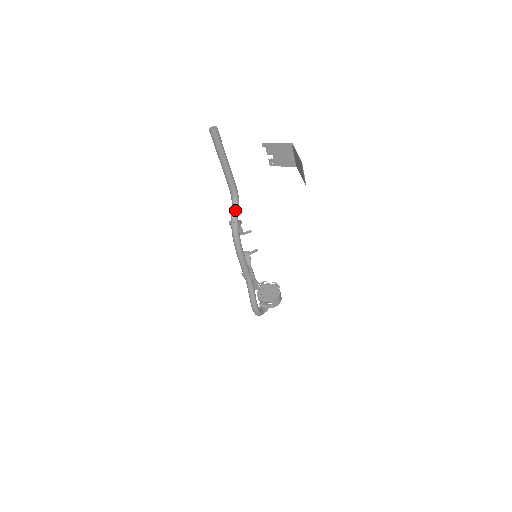
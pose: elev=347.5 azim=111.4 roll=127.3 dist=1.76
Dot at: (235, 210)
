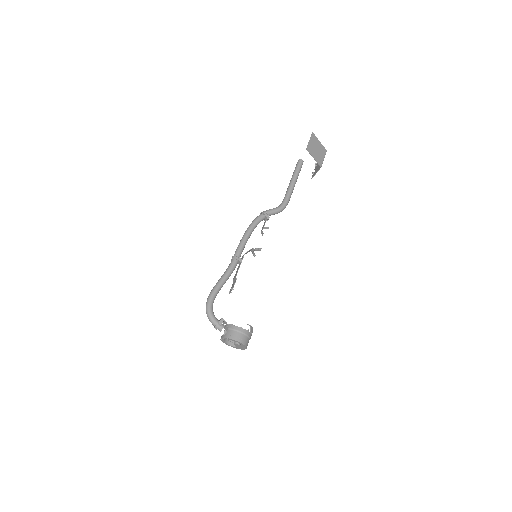
Dot at: (273, 209)
